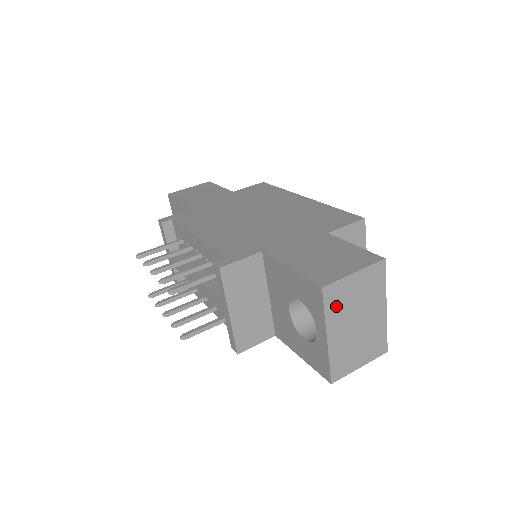
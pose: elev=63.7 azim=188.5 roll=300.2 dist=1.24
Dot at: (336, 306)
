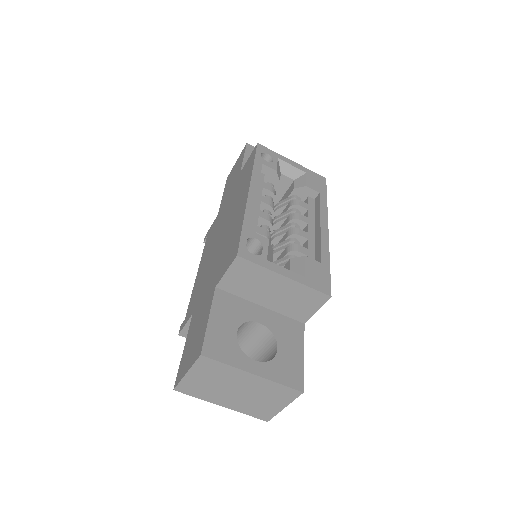
Dot at: (201, 392)
